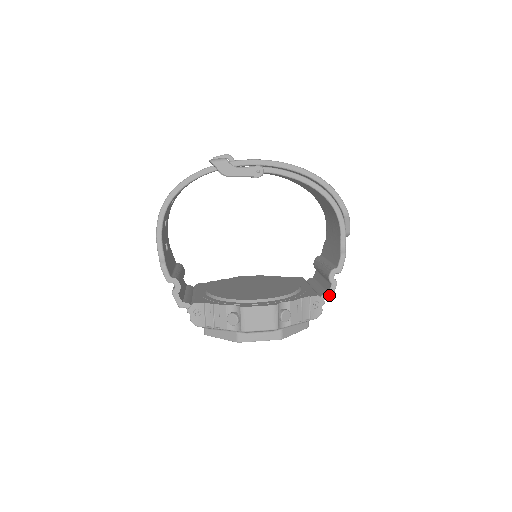
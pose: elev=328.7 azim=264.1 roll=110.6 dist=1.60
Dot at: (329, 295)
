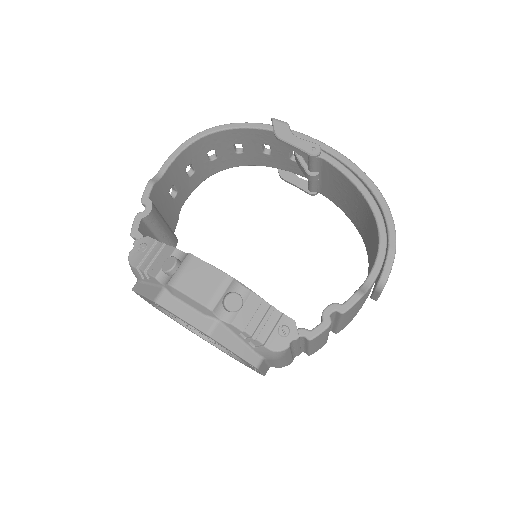
Dot at: (310, 333)
